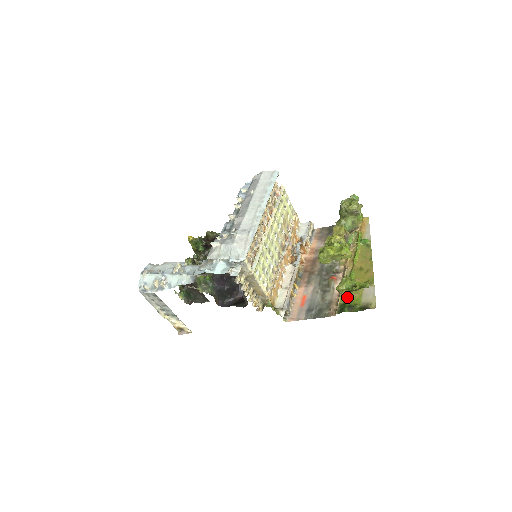
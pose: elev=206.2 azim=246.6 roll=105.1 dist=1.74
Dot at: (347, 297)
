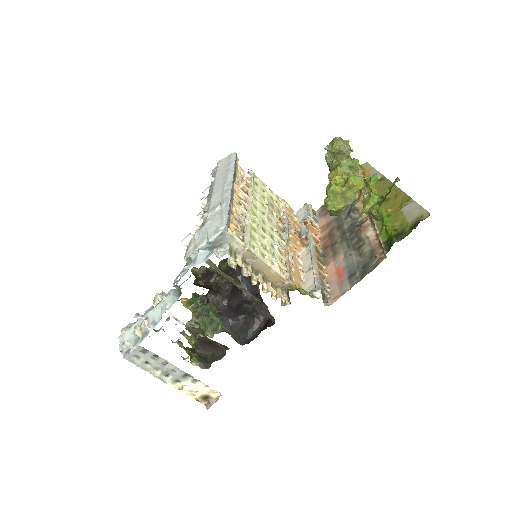
Dot at: (388, 230)
